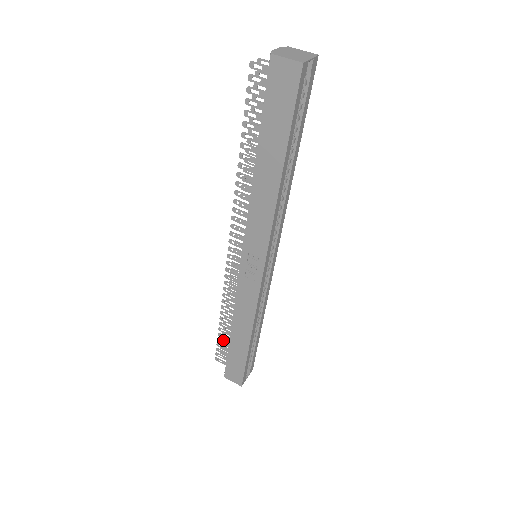
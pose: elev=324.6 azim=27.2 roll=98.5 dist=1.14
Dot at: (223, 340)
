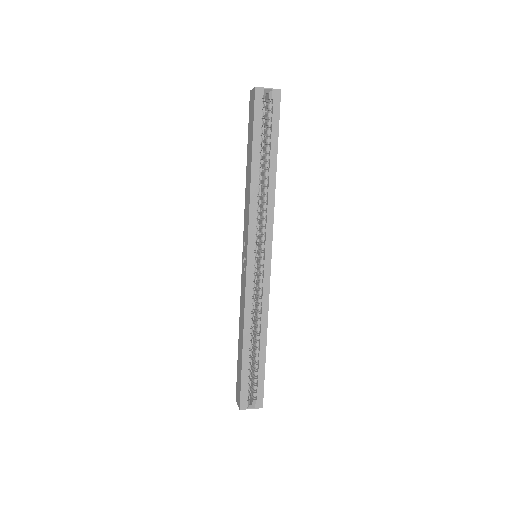
Dot at: occluded
